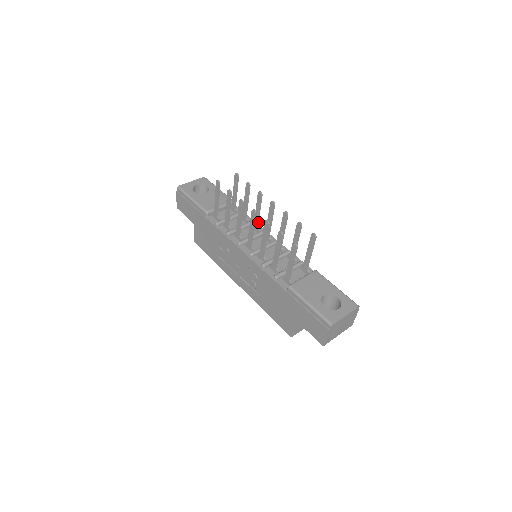
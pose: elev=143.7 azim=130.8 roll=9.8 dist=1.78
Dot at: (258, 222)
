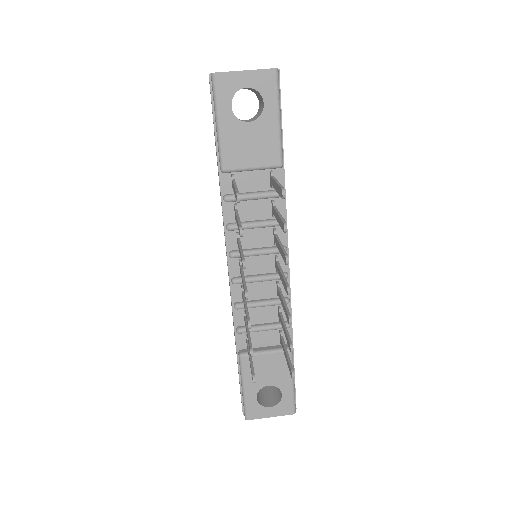
Dot at: occluded
